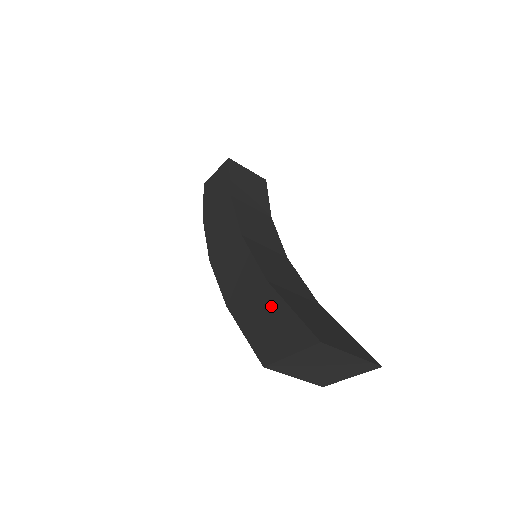
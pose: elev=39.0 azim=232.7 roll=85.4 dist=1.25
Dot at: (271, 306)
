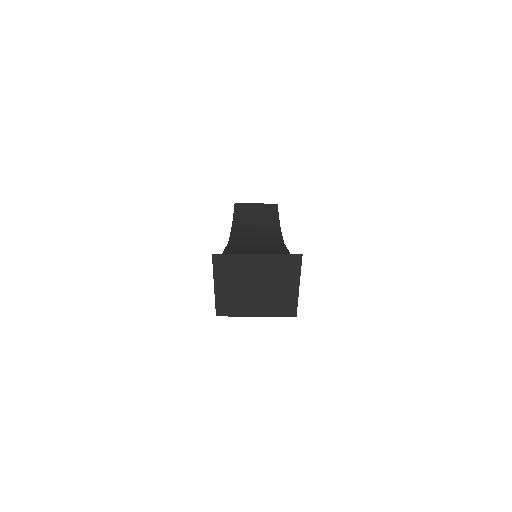
Dot at: occluded
